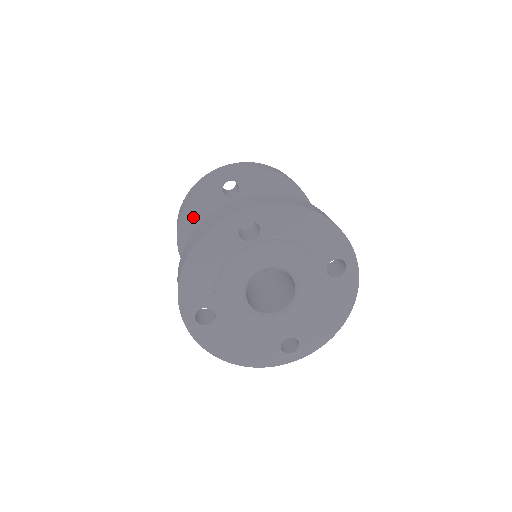
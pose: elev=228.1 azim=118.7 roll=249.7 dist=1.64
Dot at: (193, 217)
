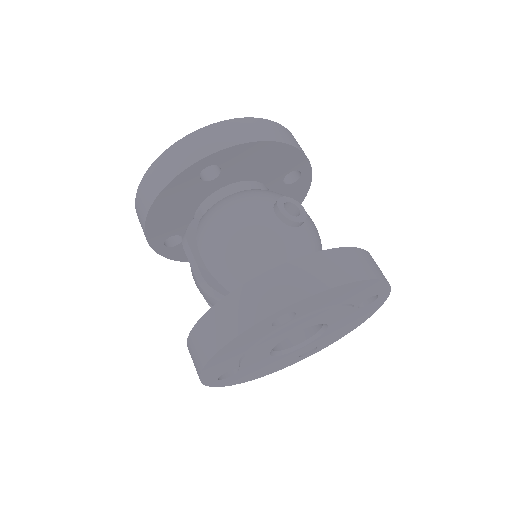
Dot at: (163, 212)
